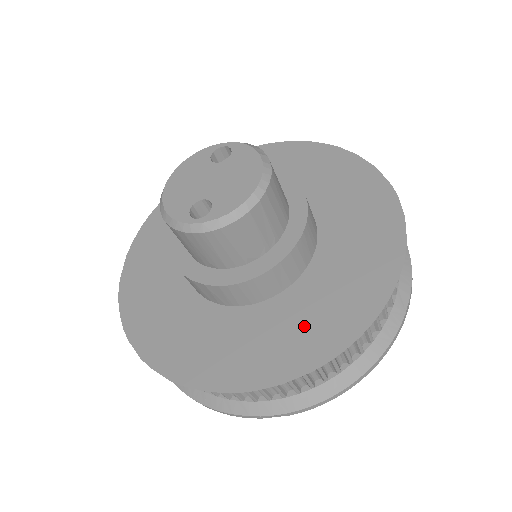
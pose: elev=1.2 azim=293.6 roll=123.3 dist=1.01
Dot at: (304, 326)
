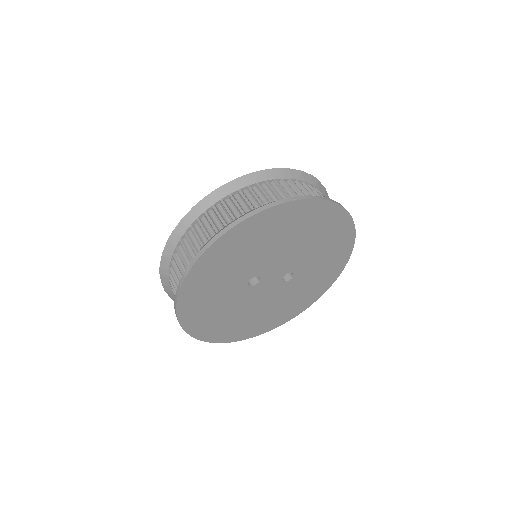
Dot at: occluded
